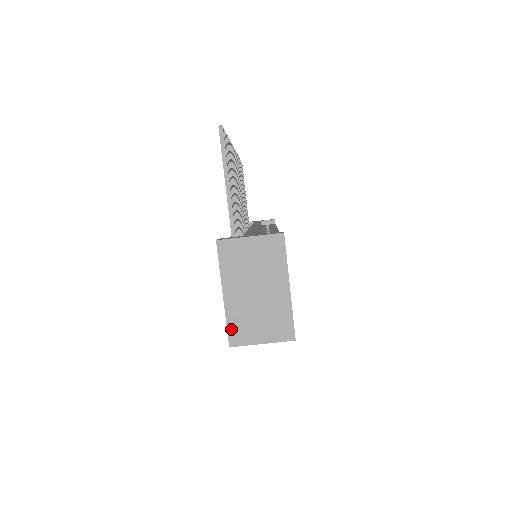
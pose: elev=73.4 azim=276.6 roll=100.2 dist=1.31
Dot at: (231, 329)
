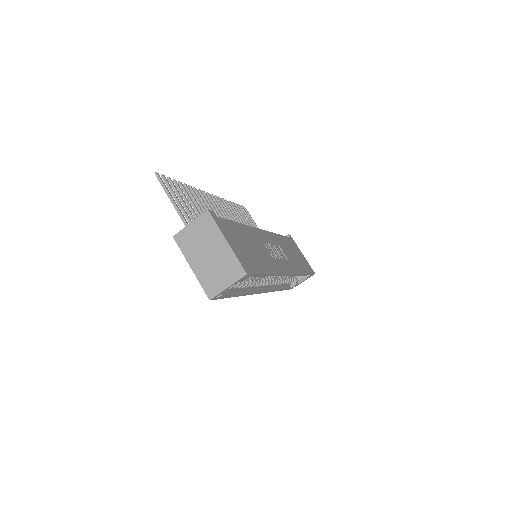
Dot at: (205, 288)
